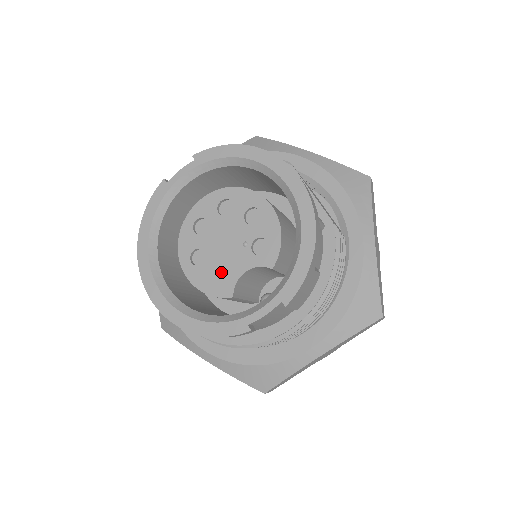
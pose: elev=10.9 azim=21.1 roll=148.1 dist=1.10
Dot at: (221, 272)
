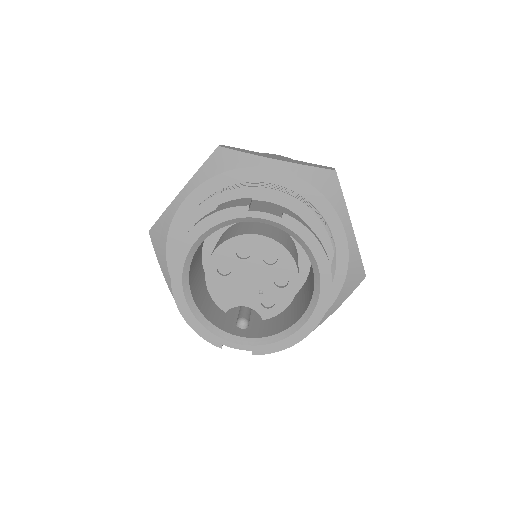
Dot at: (231, 292)
